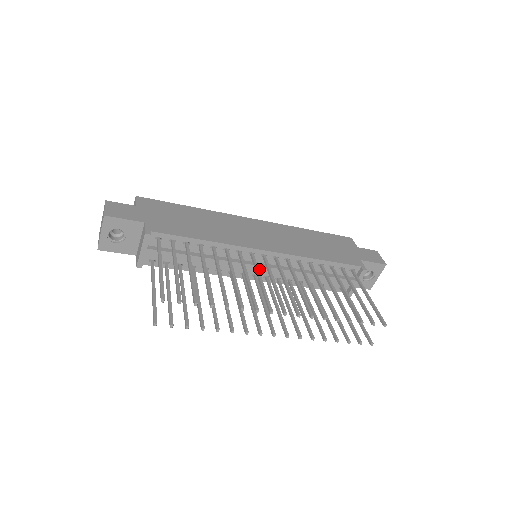
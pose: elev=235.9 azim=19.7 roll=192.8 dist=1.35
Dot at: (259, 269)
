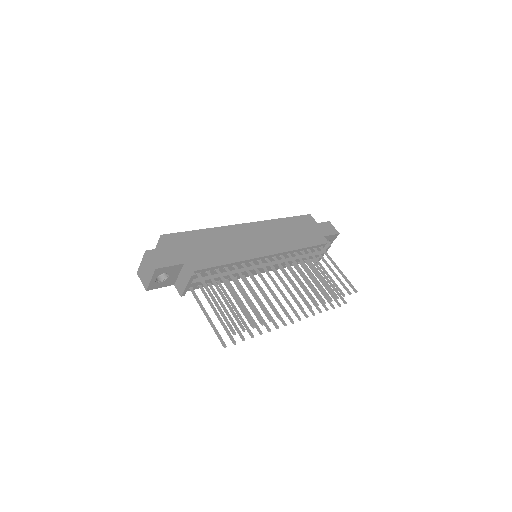
Dot at: (263, 269)
